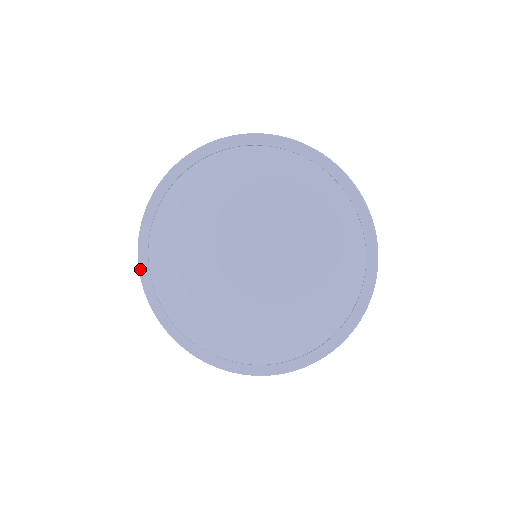
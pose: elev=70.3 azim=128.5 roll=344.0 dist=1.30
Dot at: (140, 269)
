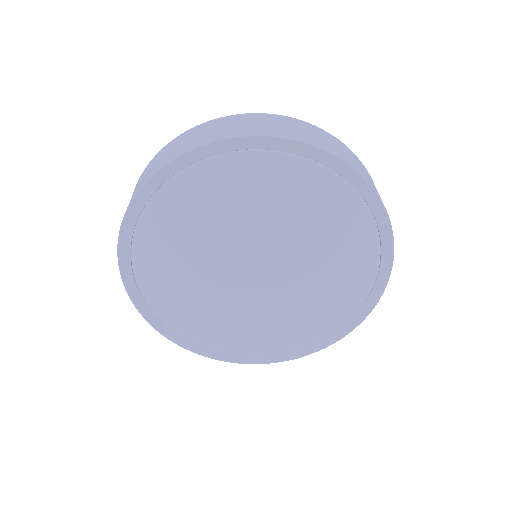
Dot at: (134, 201)
